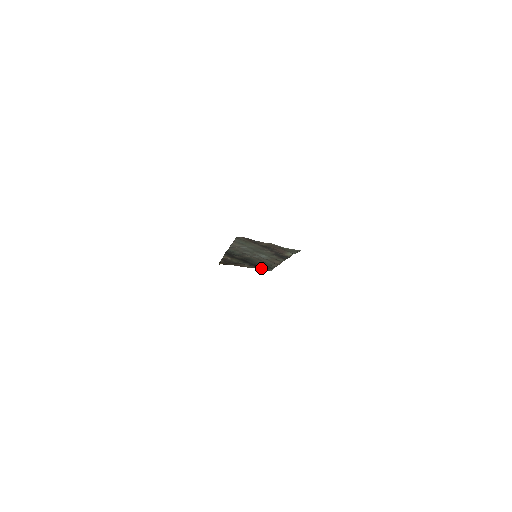
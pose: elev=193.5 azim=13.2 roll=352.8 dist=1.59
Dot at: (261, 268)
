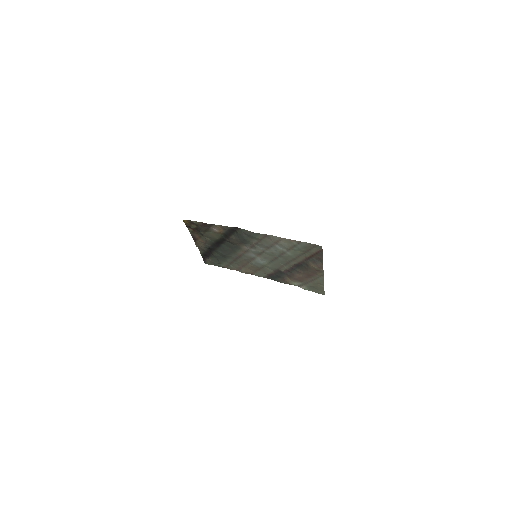
Dot at: (204, 255)
